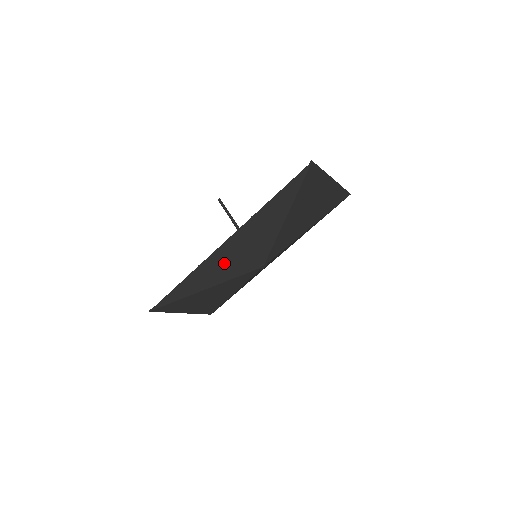
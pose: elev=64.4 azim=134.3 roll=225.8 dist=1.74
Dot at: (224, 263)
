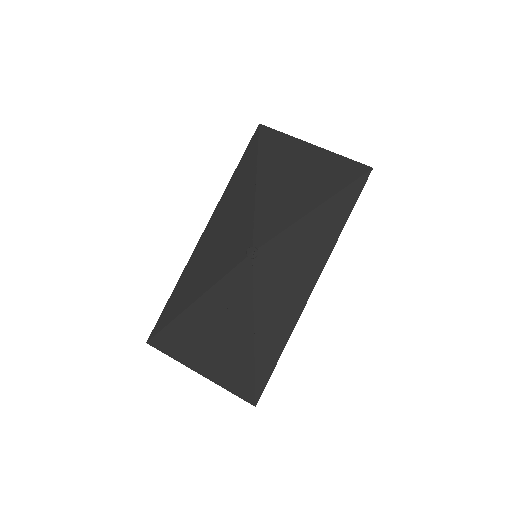
Dot at: (209, 258)
